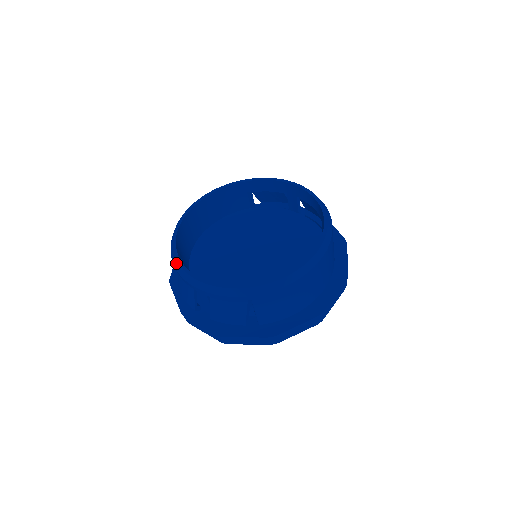
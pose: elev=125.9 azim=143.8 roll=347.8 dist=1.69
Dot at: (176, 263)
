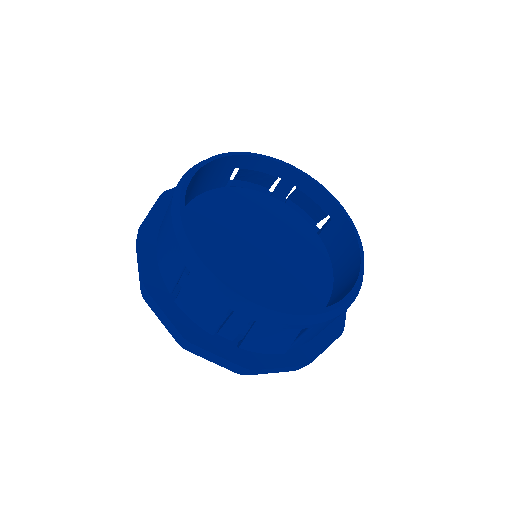
Dot at: (207, 273)
